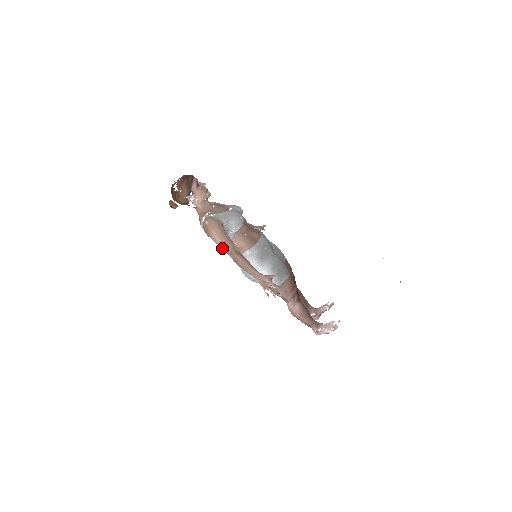
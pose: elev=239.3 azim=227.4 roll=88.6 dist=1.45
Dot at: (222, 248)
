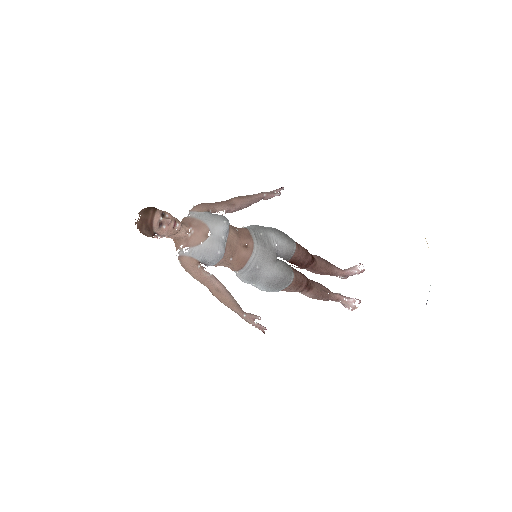
Dot at: occluded
